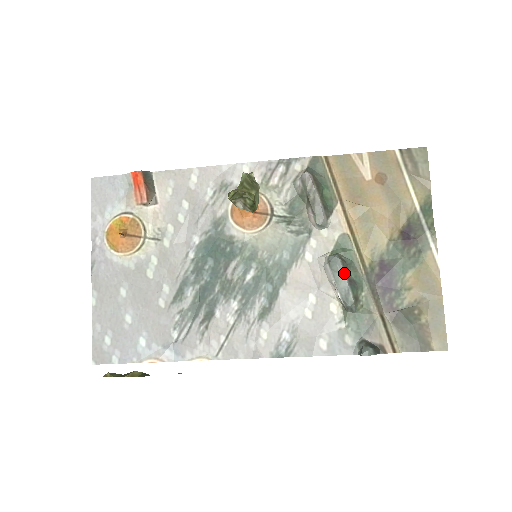
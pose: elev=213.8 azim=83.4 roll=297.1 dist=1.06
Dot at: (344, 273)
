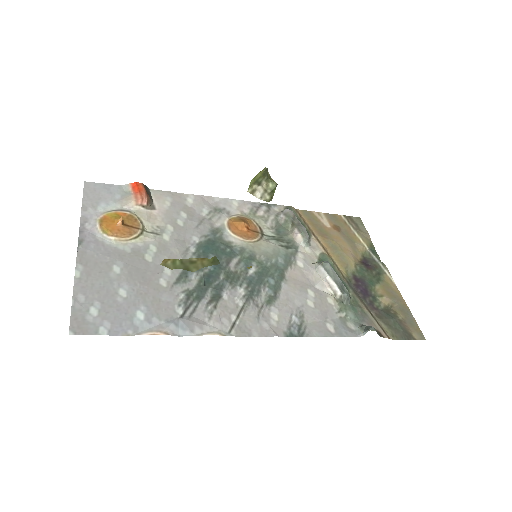
Dot at: (335, 272)
